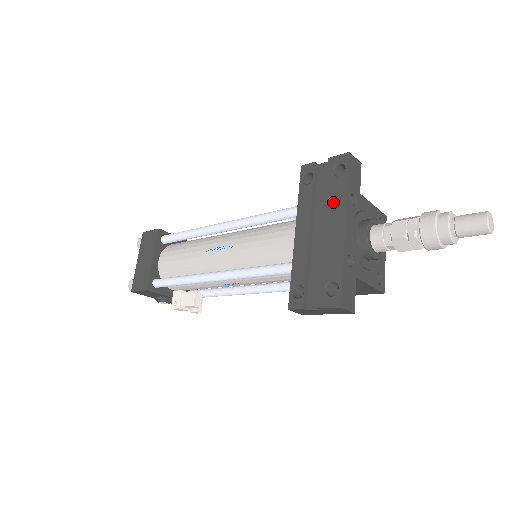
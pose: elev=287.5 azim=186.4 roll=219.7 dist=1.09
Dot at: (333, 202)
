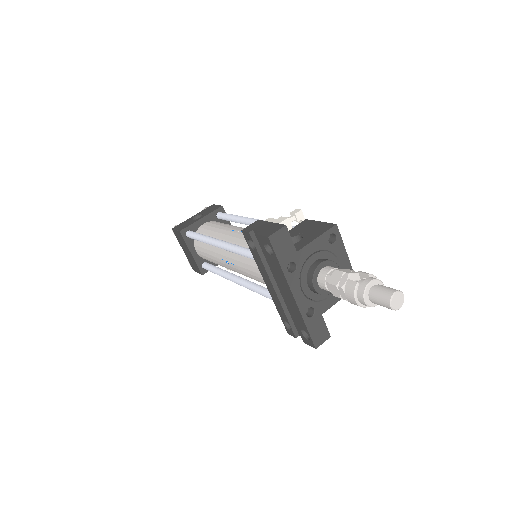
Dot at: (277, 275)
